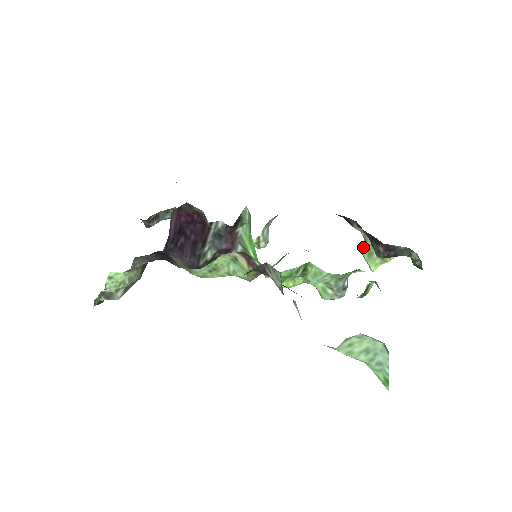
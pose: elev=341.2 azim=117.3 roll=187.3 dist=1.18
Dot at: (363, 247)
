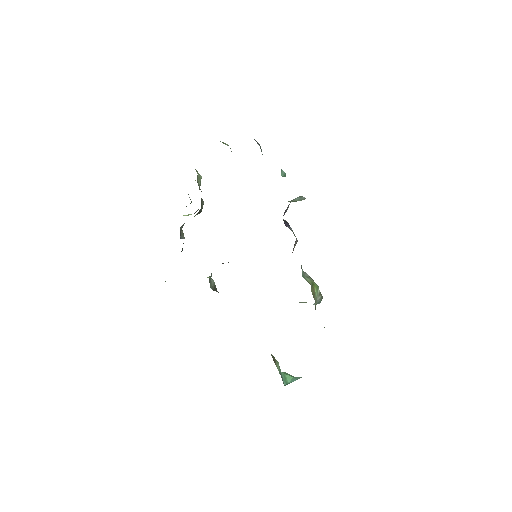
Dot at: occluded
